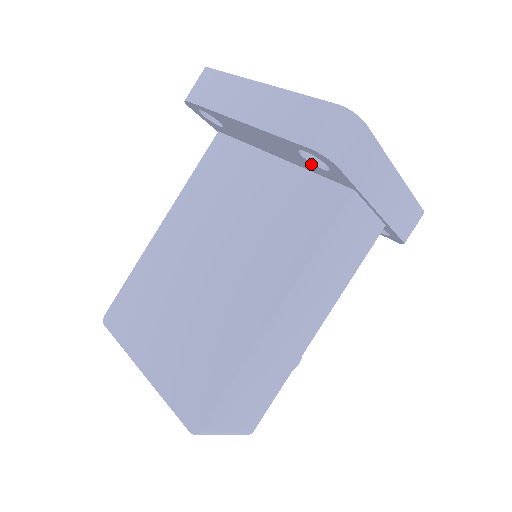
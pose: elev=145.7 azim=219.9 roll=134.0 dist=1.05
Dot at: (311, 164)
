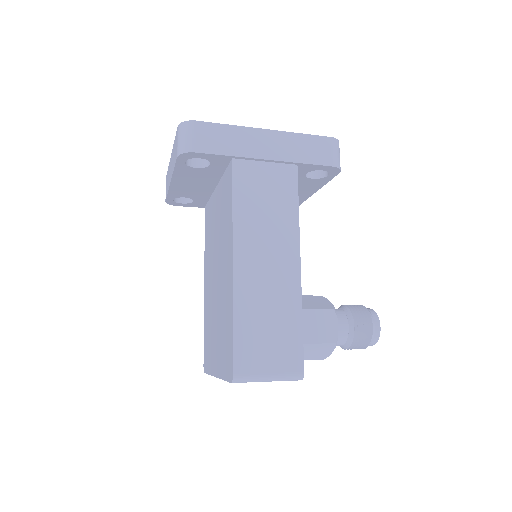
Dot at: (208, 168)
